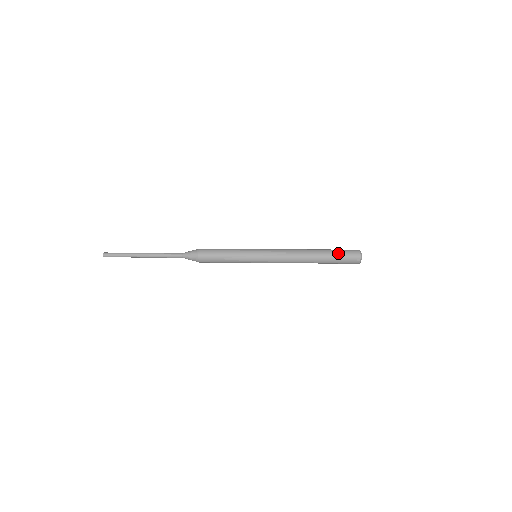
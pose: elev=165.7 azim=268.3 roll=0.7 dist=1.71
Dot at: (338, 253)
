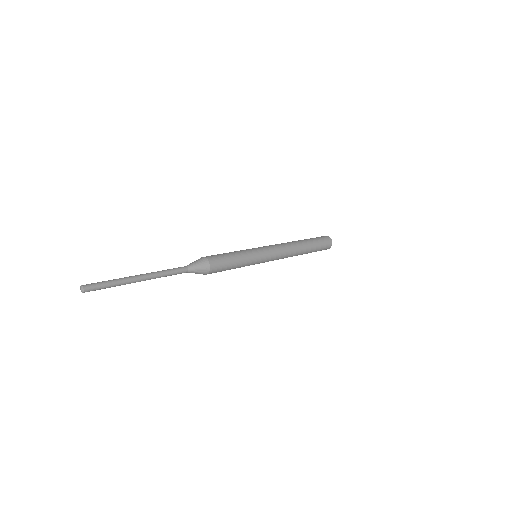
Dot at: (319, 246)
